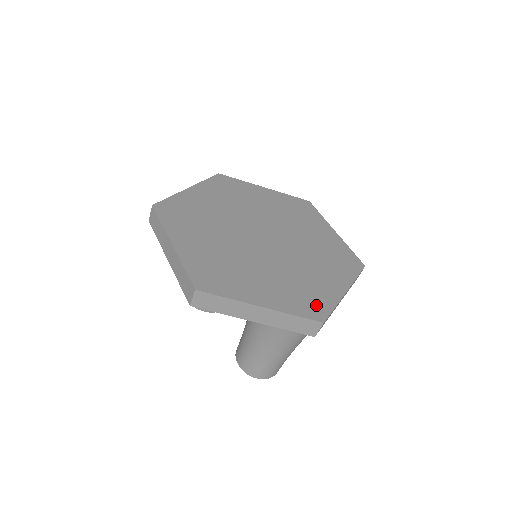
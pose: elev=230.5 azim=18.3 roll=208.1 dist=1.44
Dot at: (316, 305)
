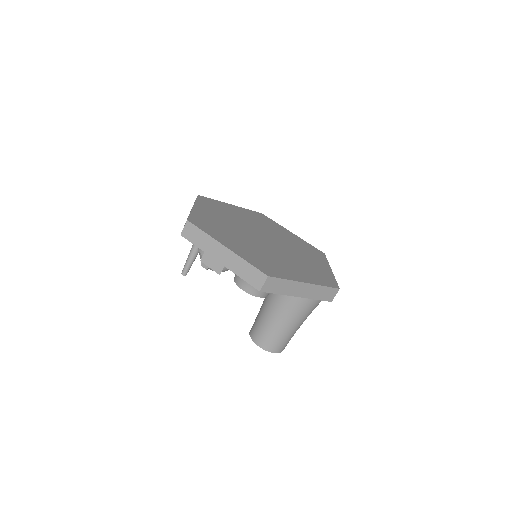
Dot at: (327, 279)
